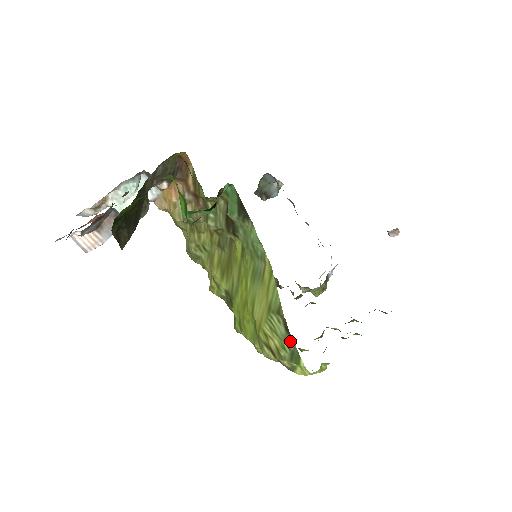
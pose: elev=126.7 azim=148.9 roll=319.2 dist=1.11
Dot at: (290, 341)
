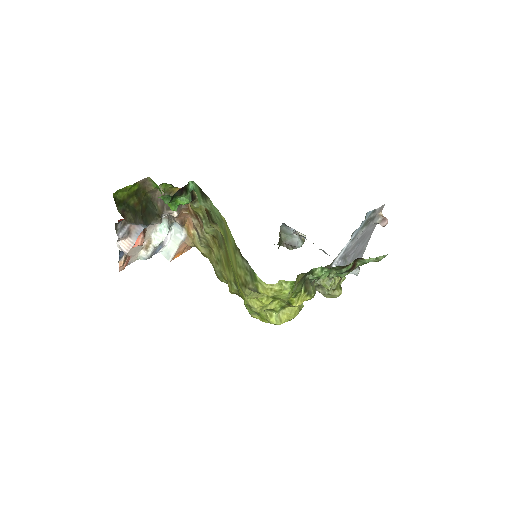
Dot at: (246, 264)
